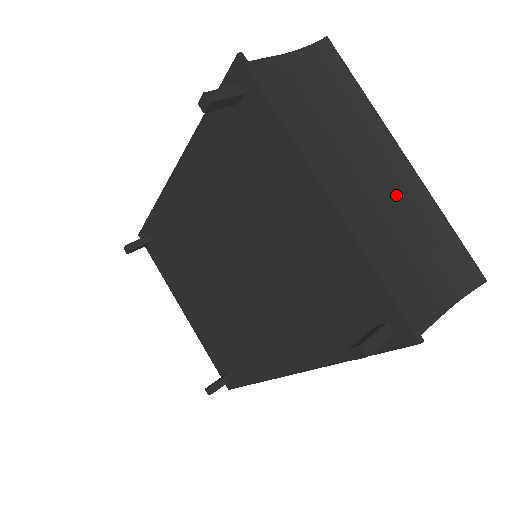
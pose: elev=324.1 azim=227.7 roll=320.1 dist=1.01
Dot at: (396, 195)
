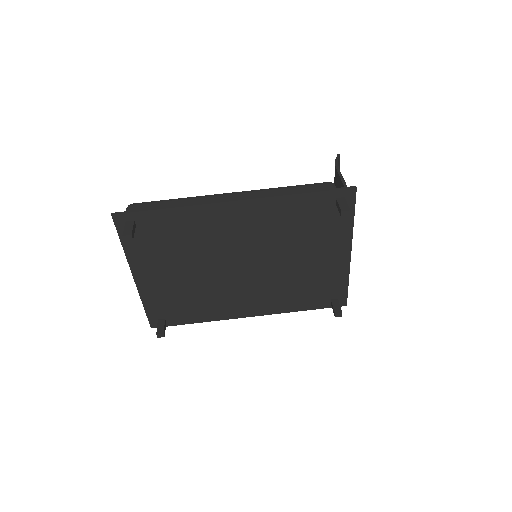
Dot at: occluded
